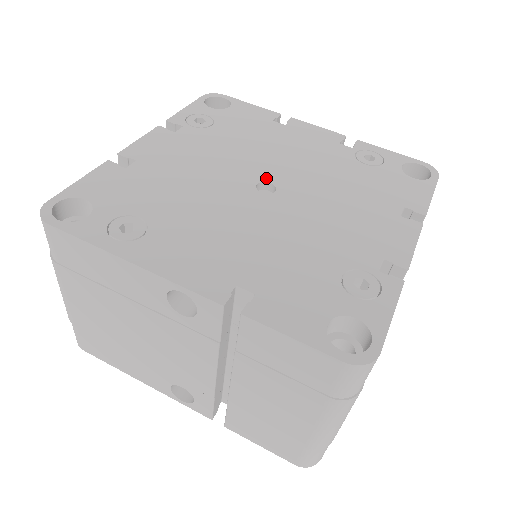
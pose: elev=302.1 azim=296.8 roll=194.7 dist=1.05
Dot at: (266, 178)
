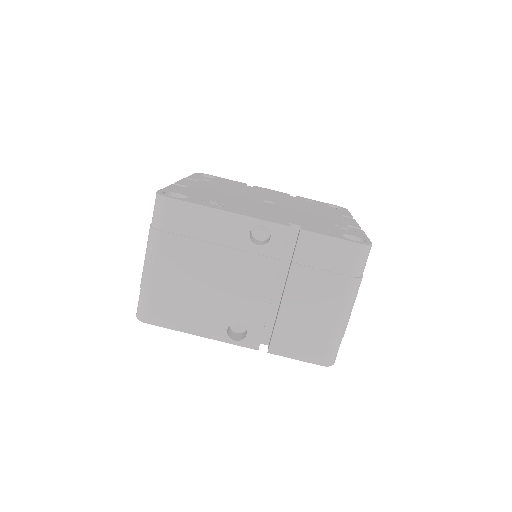
Dot at: (265, 199)
